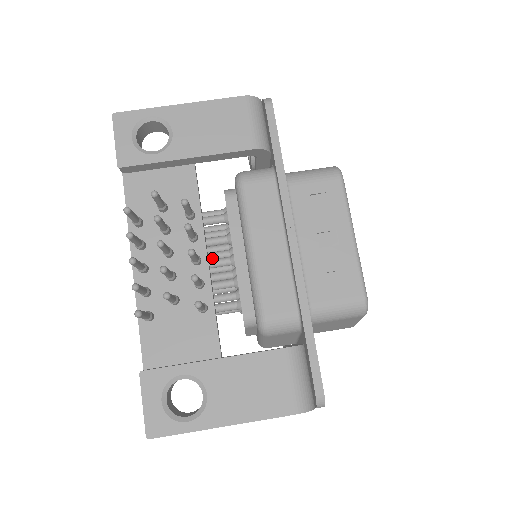
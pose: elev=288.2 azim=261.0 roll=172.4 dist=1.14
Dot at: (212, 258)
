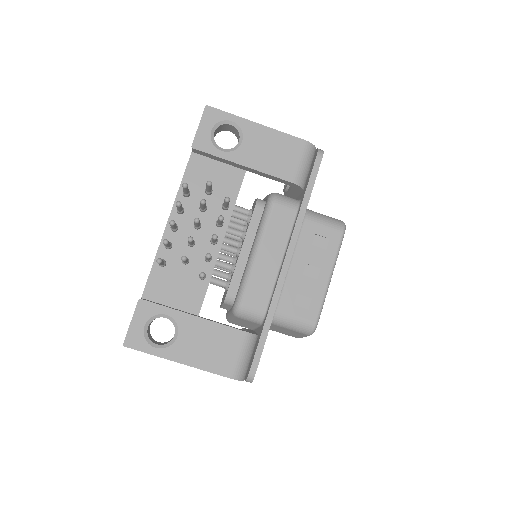
Dot at: (224, 241)
